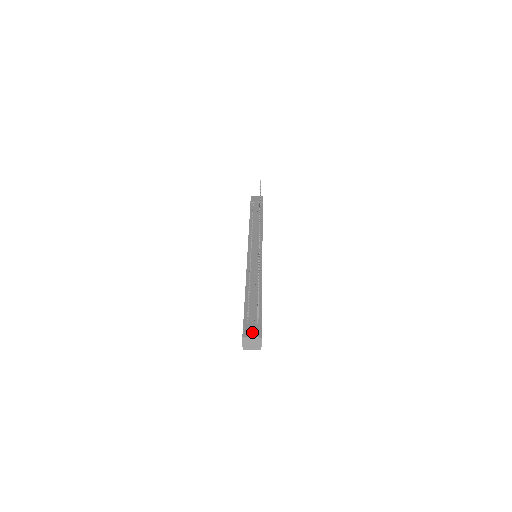
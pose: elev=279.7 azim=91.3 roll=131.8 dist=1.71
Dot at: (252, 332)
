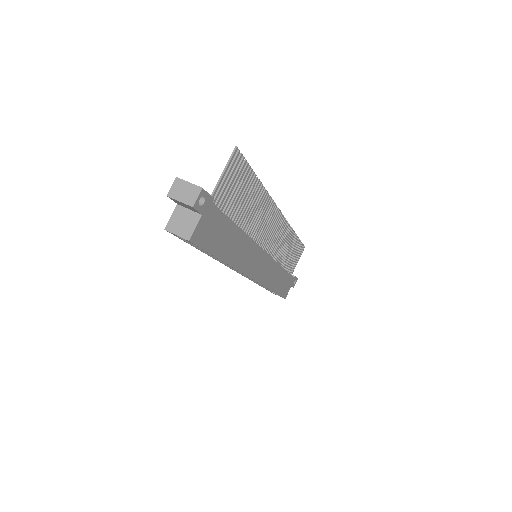
Dot at: occluded
